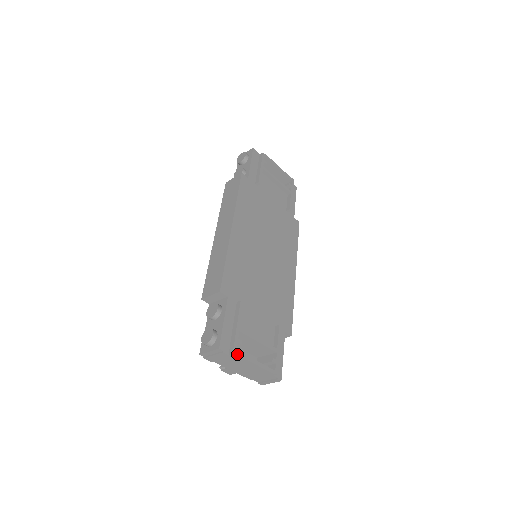
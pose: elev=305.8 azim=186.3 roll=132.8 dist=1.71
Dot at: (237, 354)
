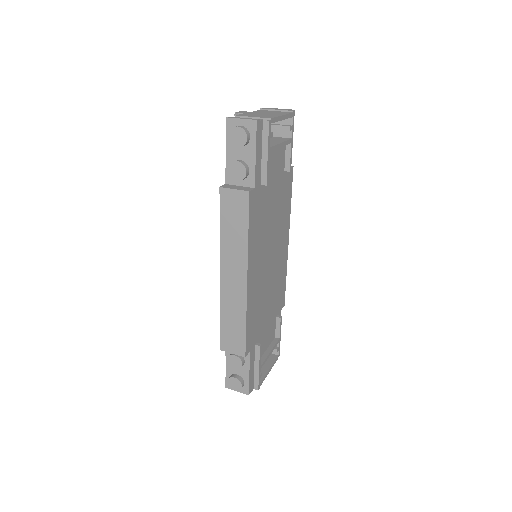
Dot at: occluded
